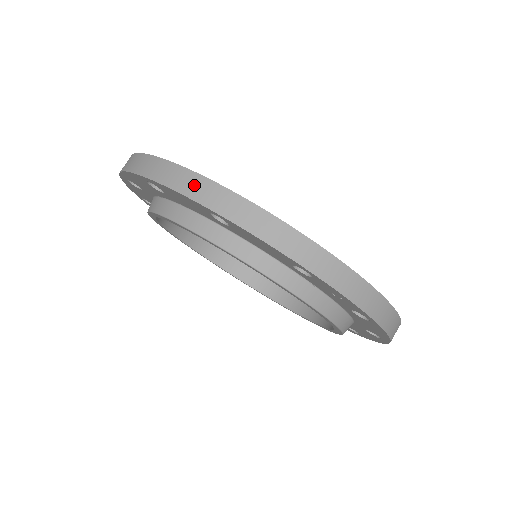
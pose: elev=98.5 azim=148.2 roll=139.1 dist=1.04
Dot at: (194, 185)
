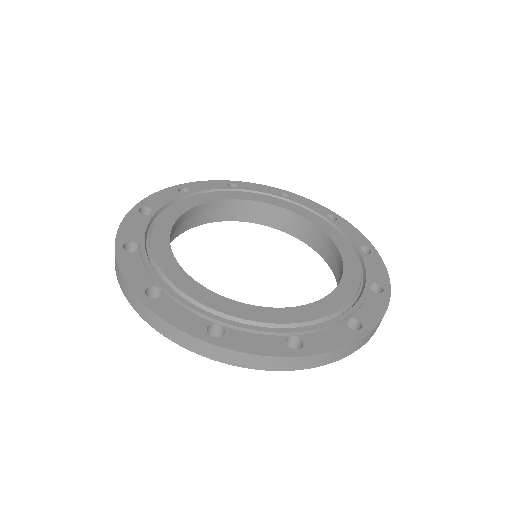
Dot at: (125, 289)
